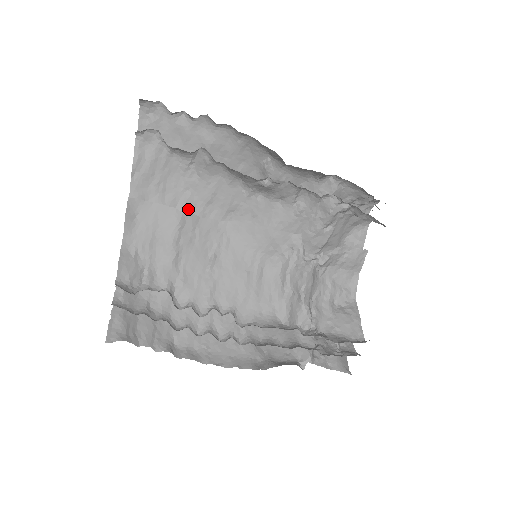
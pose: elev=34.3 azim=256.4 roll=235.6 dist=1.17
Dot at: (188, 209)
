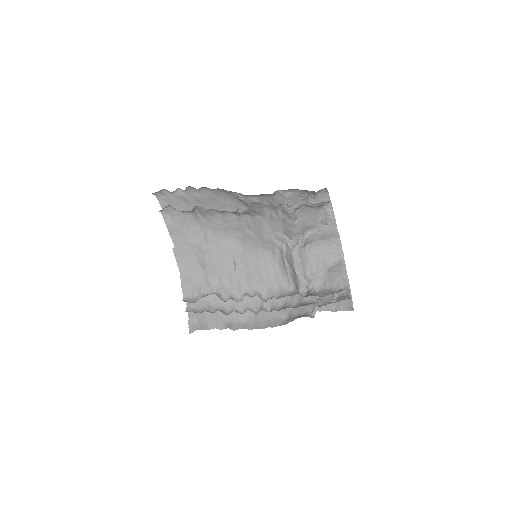
Dot at: (210, 239)
